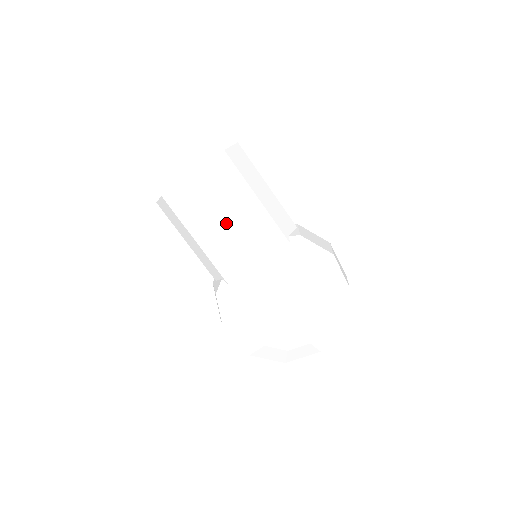
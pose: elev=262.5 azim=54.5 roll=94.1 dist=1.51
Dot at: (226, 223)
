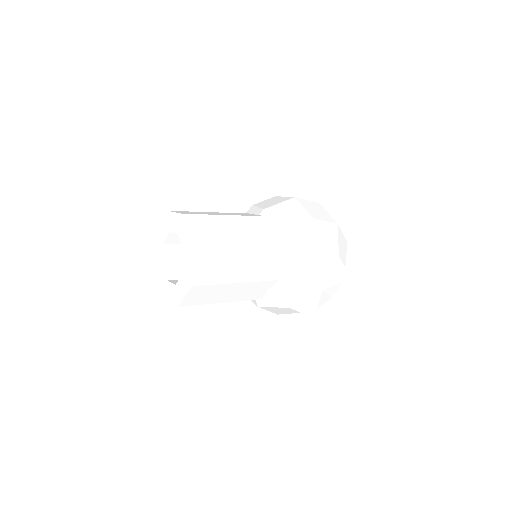
Dot at: (239, 283)
